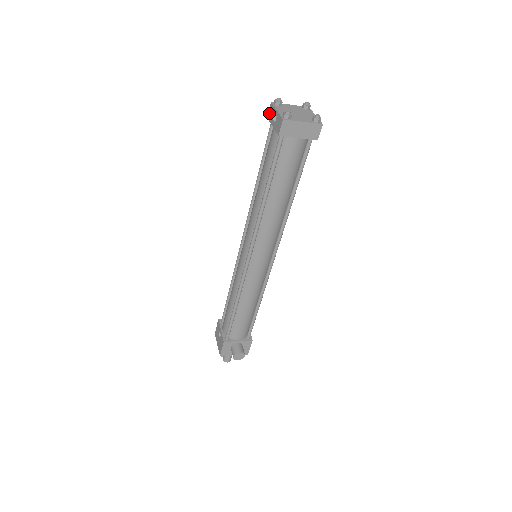
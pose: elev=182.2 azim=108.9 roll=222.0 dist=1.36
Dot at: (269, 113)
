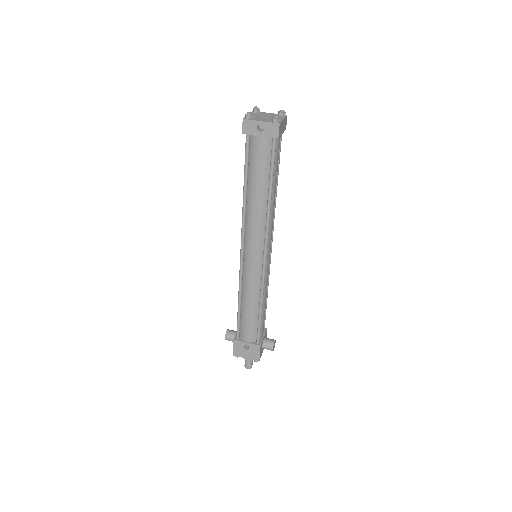
Dot at: (245, 129)
